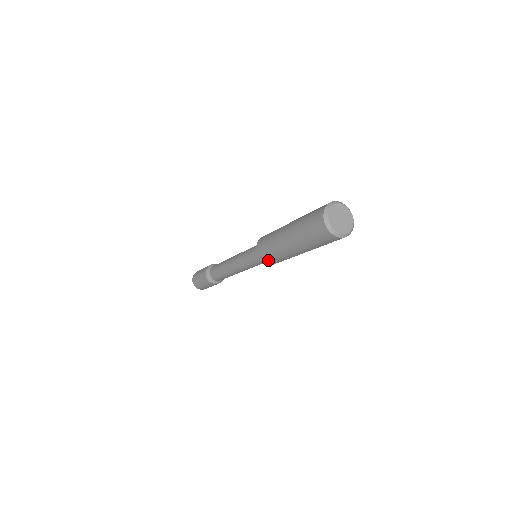
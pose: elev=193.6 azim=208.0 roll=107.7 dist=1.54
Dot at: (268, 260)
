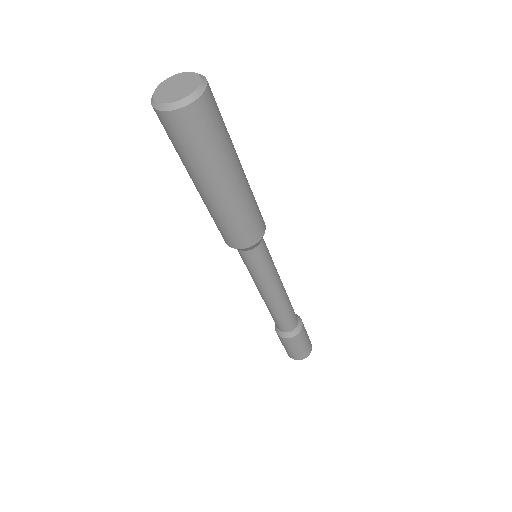
Dot at: (237, 240)
